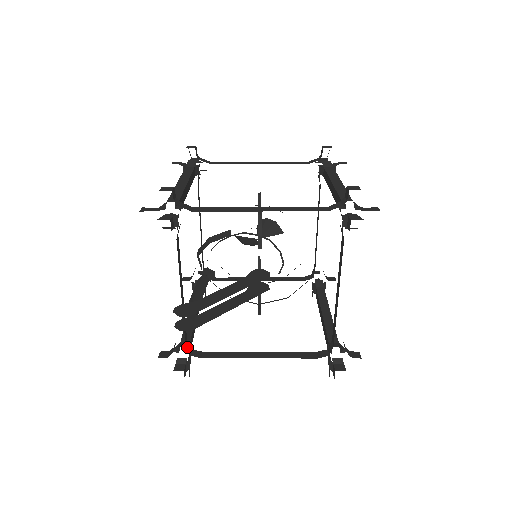
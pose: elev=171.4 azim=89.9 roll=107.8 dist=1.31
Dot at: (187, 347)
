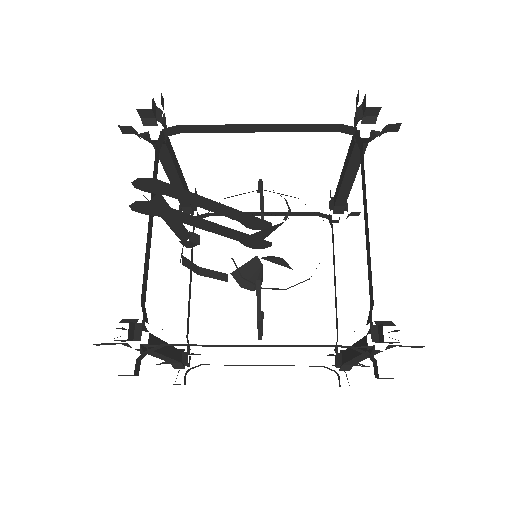
Dot at: (143, 309)
